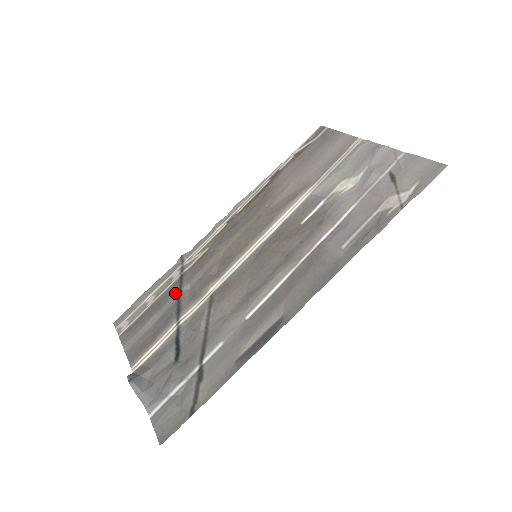
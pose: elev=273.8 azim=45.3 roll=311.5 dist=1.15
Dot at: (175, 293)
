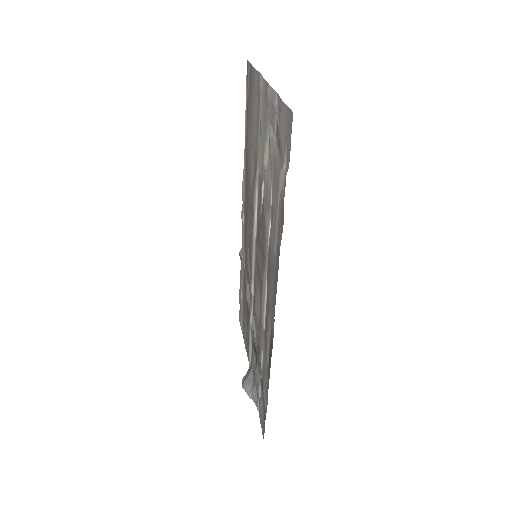
Dot at: (245, 295)
